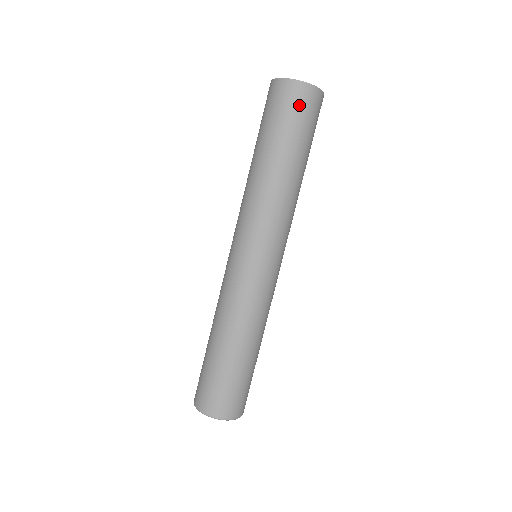
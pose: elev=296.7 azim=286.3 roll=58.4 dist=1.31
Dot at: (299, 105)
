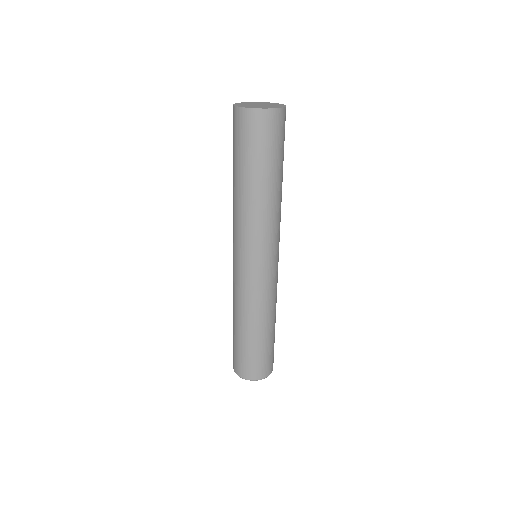
Dot at: (268, 131)
